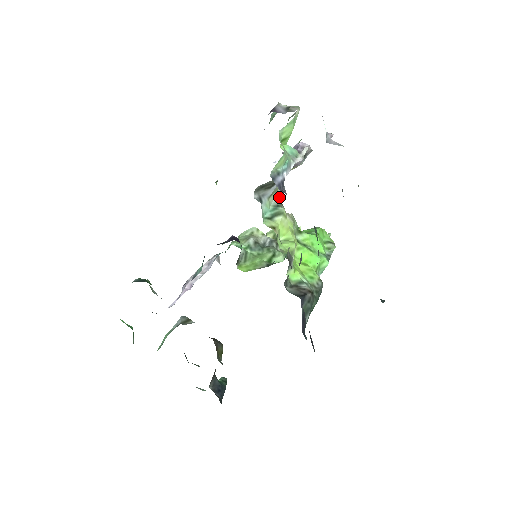
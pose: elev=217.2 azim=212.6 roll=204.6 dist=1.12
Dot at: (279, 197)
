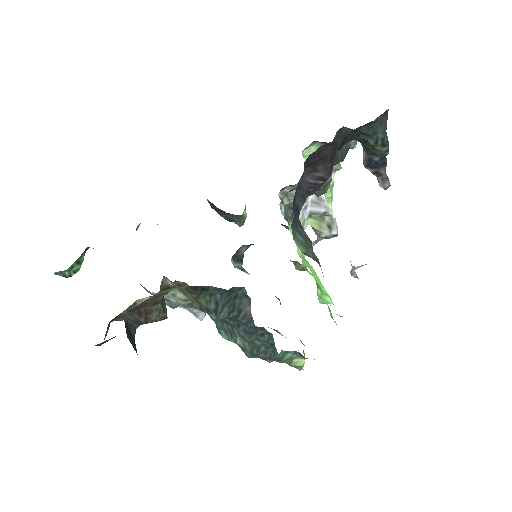
Dot at: occluded
